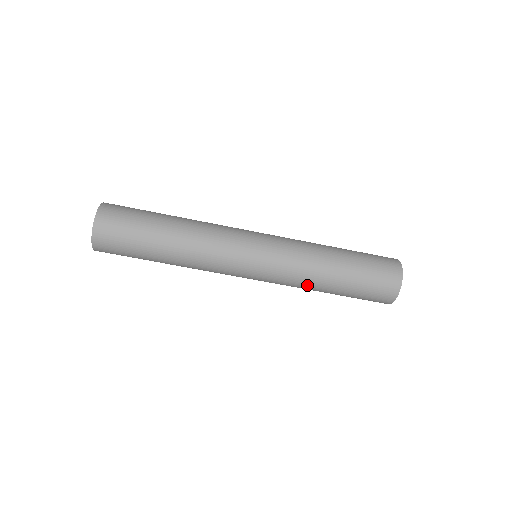
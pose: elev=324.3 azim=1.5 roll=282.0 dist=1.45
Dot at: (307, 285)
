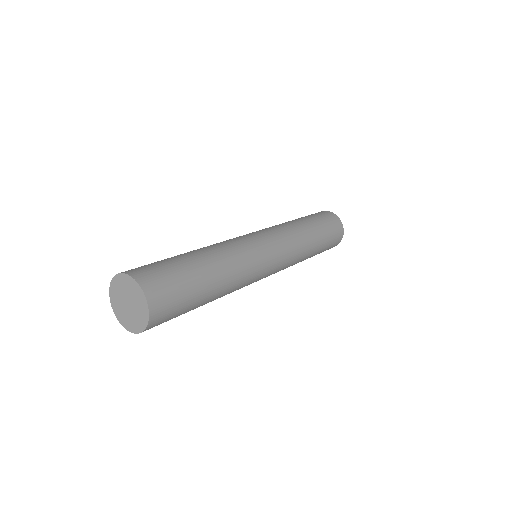
Dot at: (296, 263)
